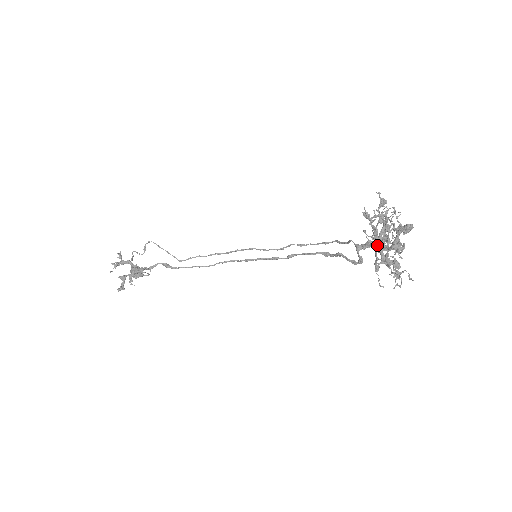
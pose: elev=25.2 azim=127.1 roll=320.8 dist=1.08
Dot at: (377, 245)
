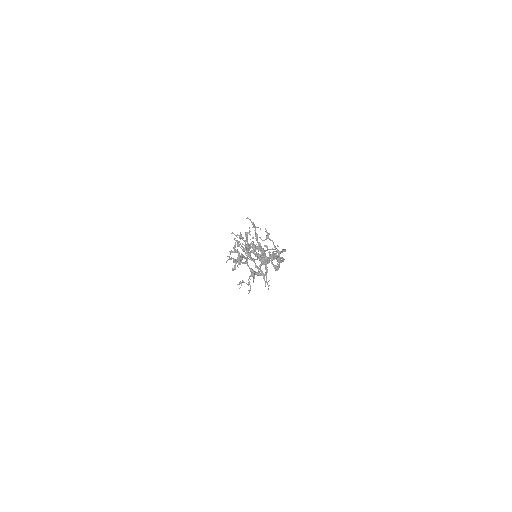
Dot at: (251, 258)
